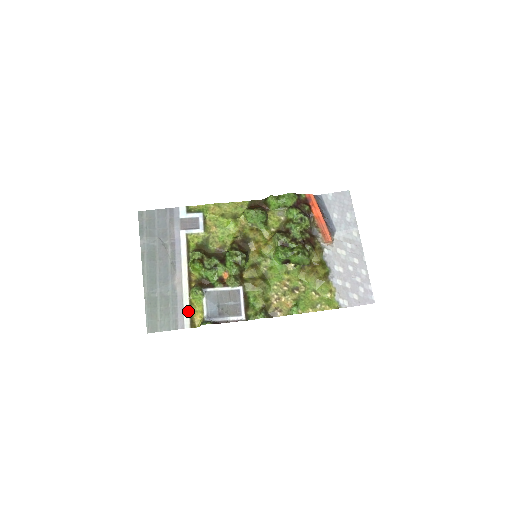
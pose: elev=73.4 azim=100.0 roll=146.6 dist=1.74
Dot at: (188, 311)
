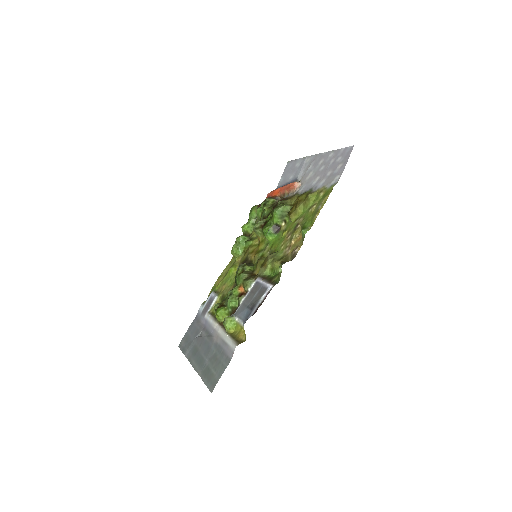
Dot at: (230, 340)
